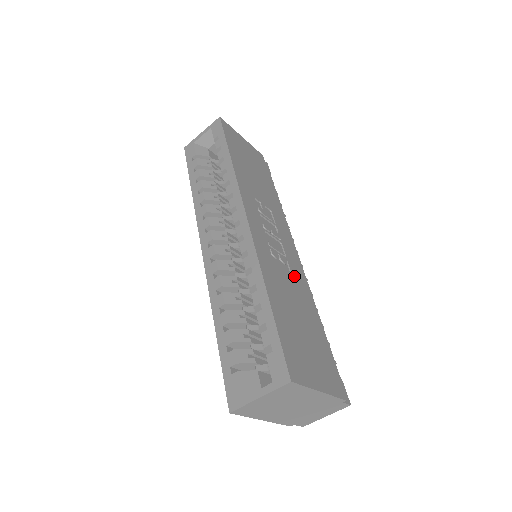
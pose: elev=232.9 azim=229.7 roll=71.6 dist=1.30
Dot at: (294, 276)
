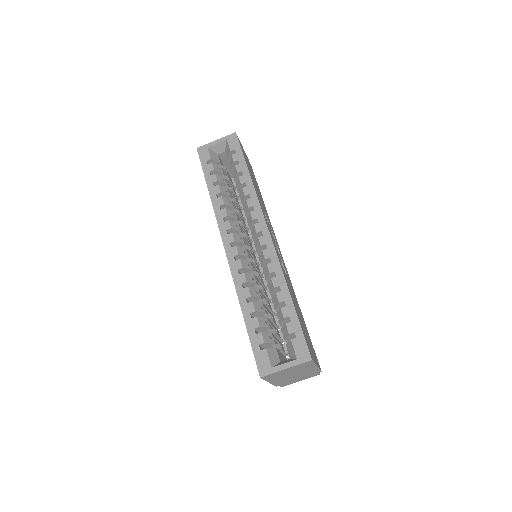
Dot at: (288, 278)
